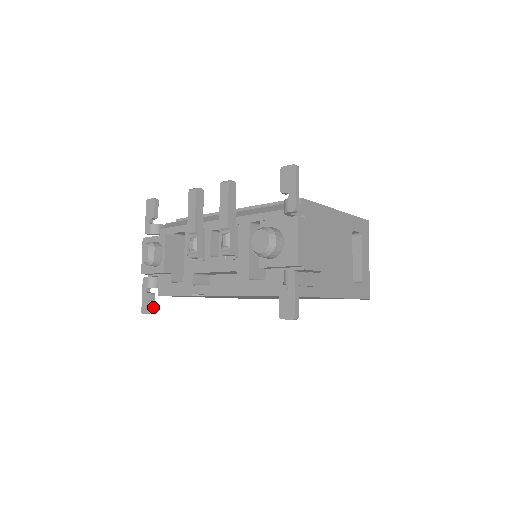
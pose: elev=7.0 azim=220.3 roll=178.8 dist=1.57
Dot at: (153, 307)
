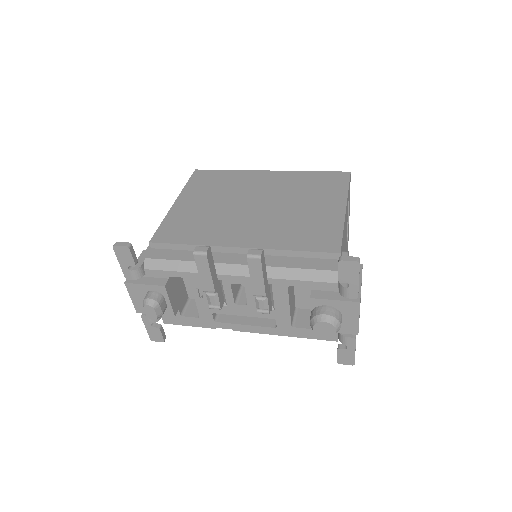
Dot at: (164, 335)
